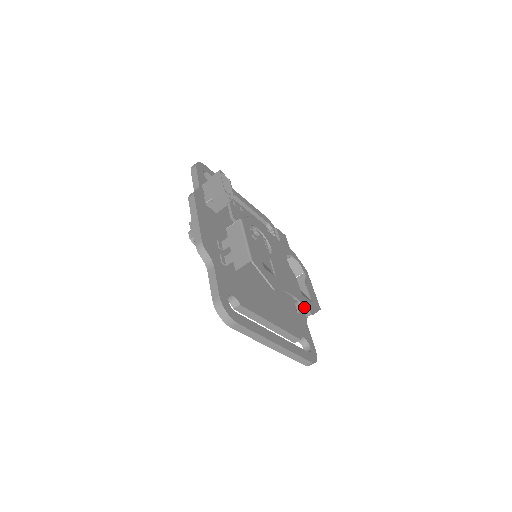
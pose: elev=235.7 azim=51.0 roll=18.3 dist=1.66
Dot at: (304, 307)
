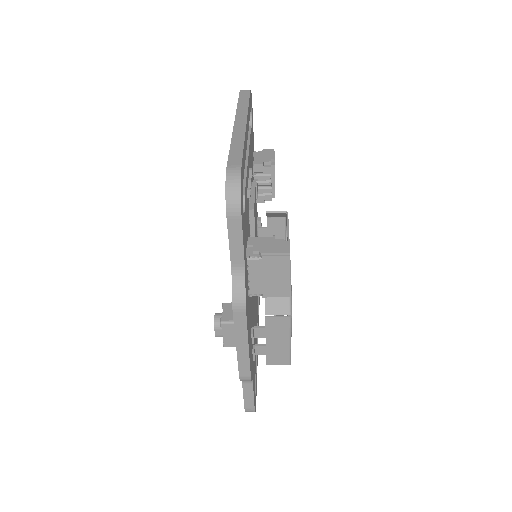
Dot at: occluded
